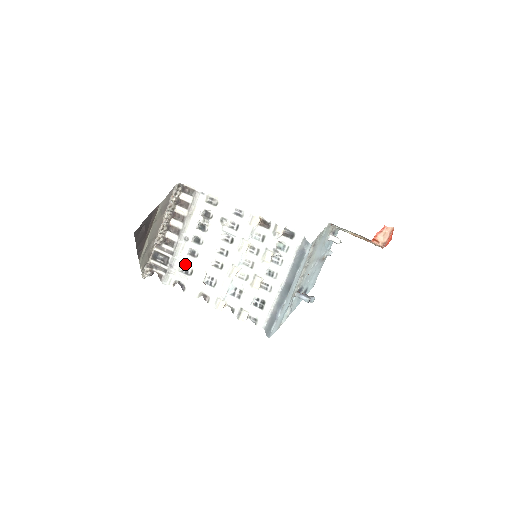
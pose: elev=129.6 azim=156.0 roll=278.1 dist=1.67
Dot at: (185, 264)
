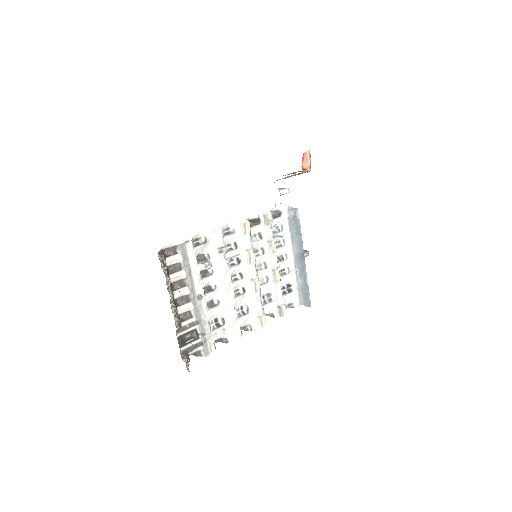
Dot at: (212, 320)
